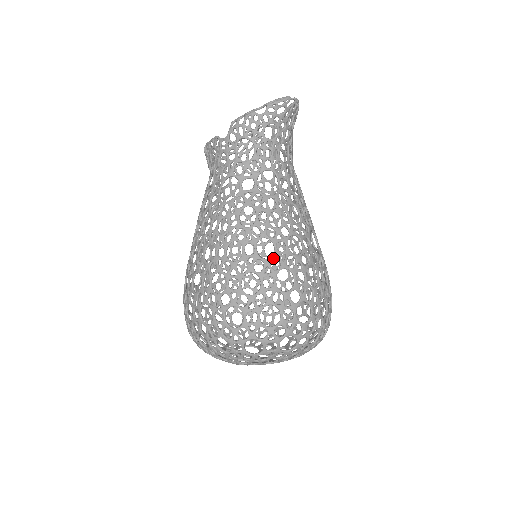
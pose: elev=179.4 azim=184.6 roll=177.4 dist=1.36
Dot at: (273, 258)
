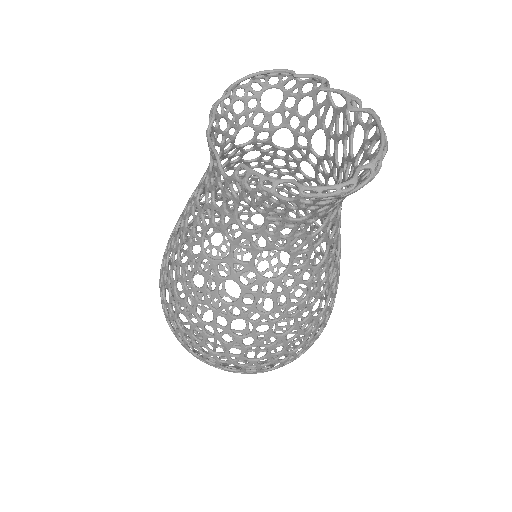
Dot at: occluded
